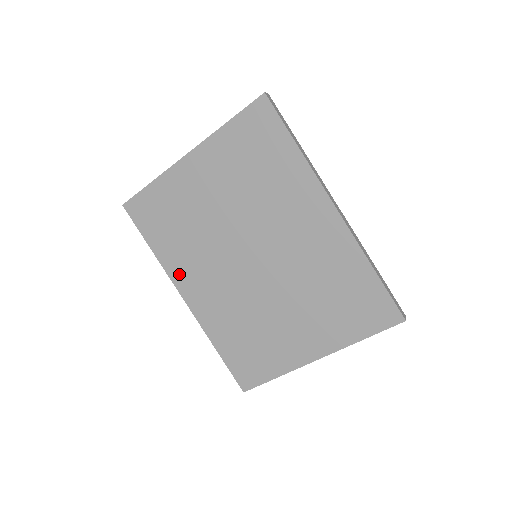
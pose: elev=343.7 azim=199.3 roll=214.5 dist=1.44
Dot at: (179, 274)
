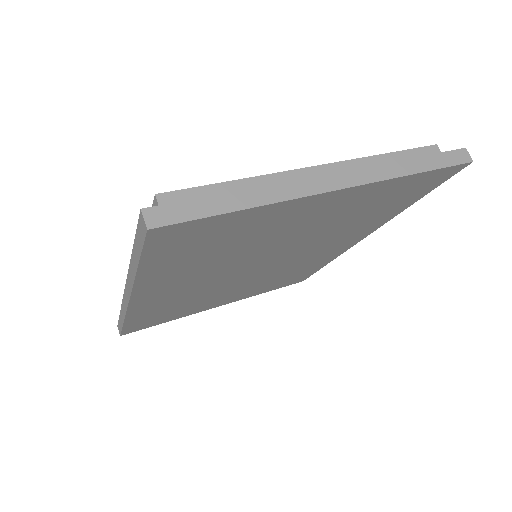
Dot at: (153, 286)
